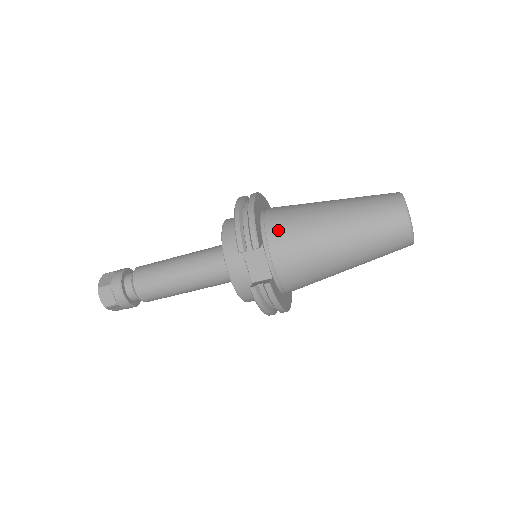
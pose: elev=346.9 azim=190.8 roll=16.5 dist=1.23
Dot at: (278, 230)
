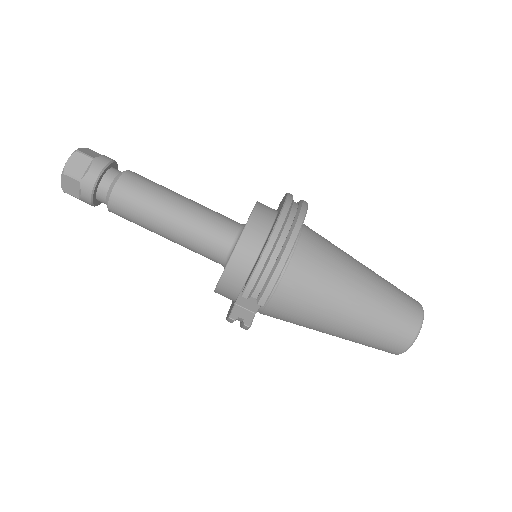
Dot at: (294, 287)
